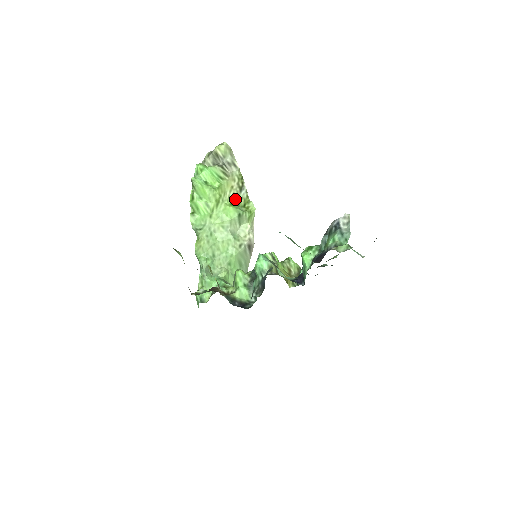
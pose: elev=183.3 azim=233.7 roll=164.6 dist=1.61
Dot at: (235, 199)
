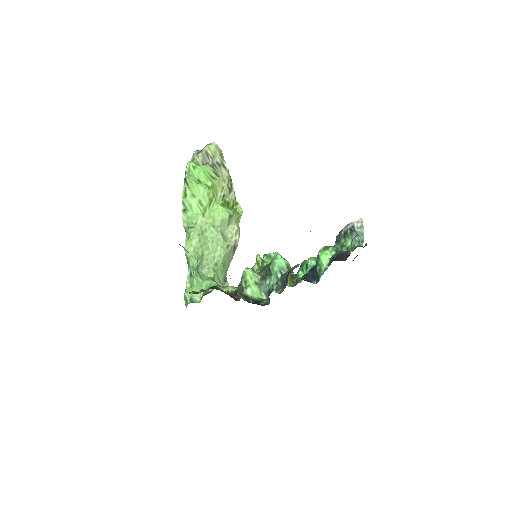
Dot at: (225, 200)
